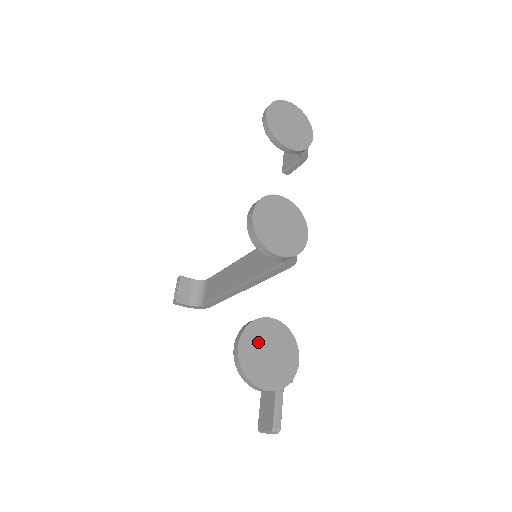
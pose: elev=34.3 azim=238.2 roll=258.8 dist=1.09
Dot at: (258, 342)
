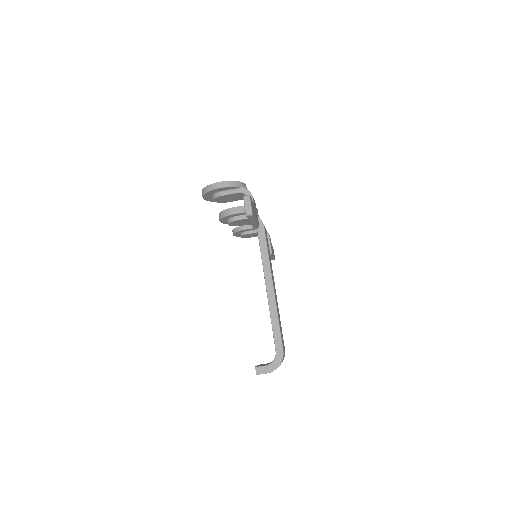
Dot at: occluded
